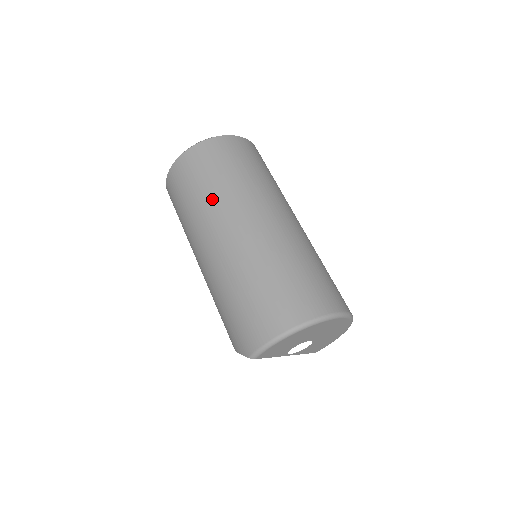
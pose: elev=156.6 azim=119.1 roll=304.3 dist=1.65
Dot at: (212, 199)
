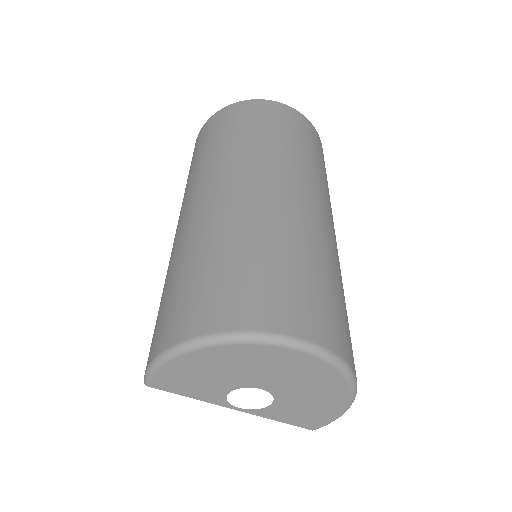
Dot at: (202, 165)
